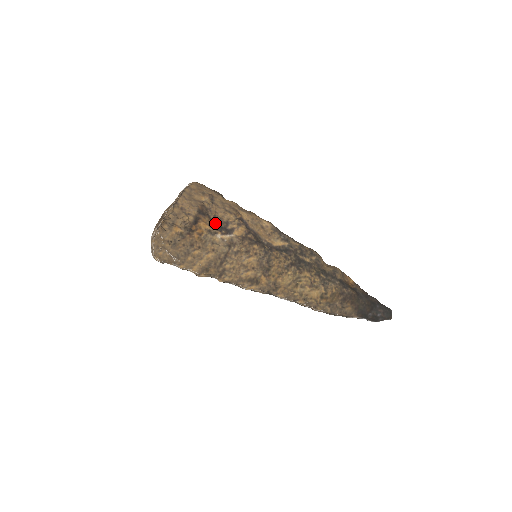
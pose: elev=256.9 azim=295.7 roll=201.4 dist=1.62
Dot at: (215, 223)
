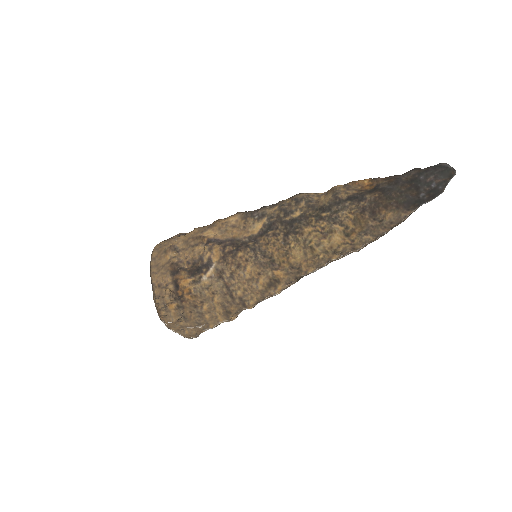
Dot at: (192, 269)
